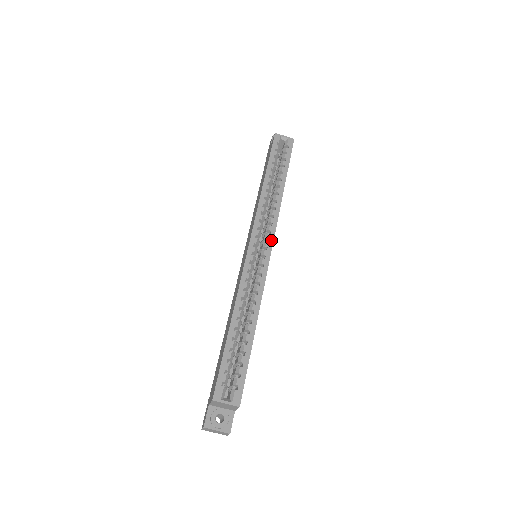
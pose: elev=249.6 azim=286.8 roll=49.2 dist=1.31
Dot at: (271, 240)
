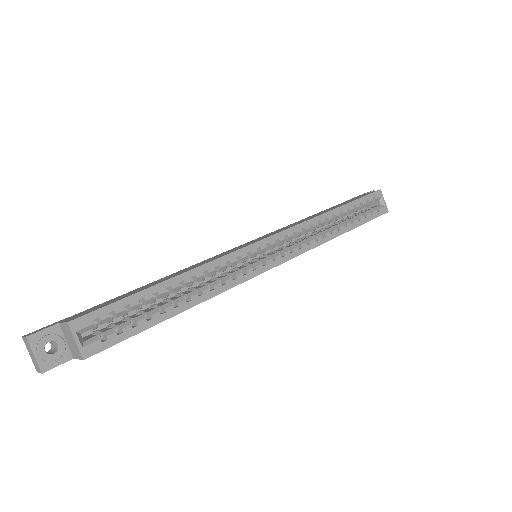
Dot at: (285, 258)
